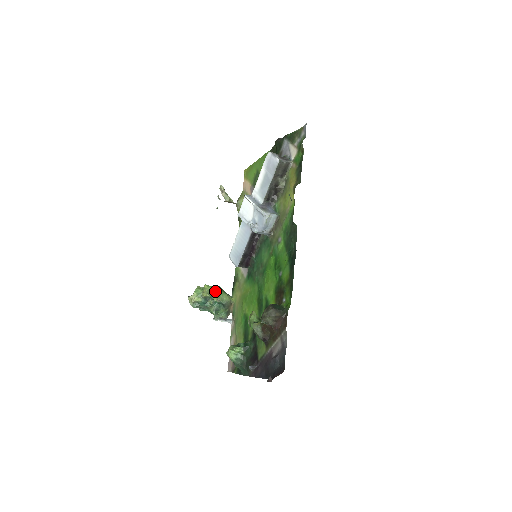
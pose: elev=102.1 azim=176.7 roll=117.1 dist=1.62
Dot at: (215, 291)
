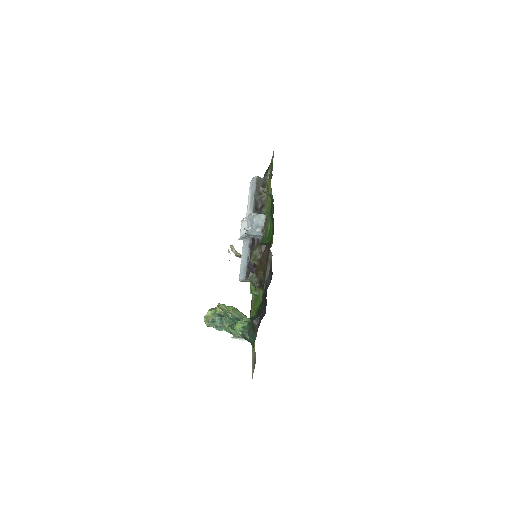
Dot at: (229, 308)
